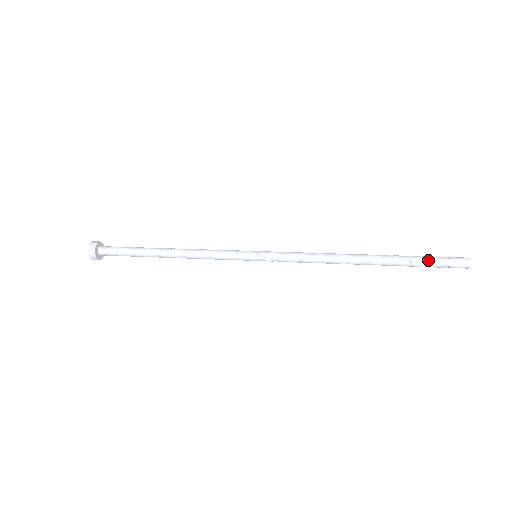
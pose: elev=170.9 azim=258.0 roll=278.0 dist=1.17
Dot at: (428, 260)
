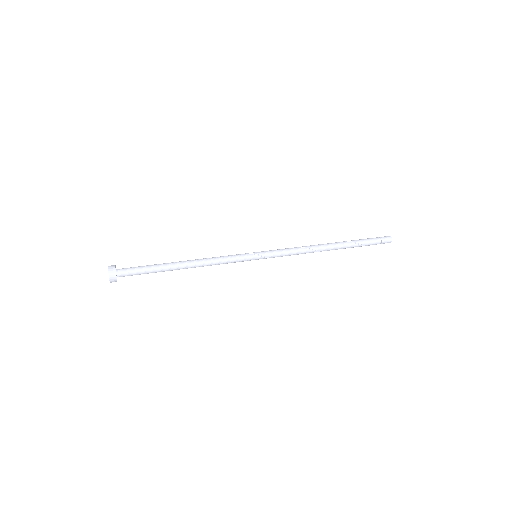
Dot at: (369, 241)
